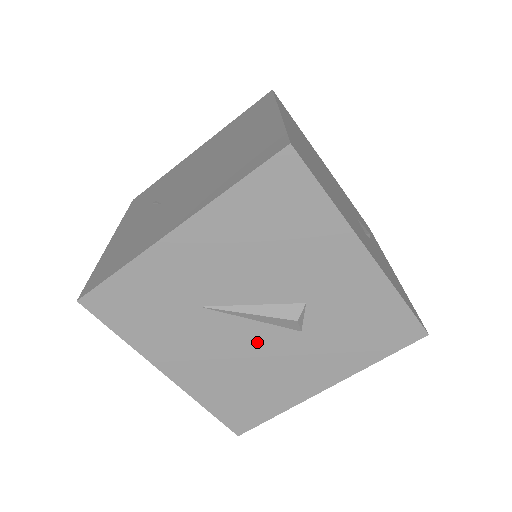
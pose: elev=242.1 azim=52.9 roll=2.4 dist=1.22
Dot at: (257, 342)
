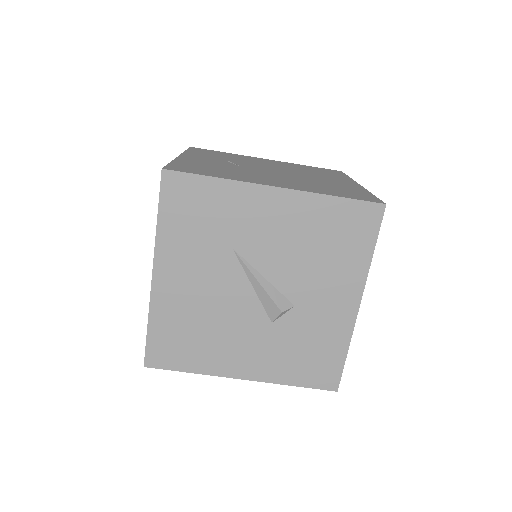
Dot at: (238, 305)
